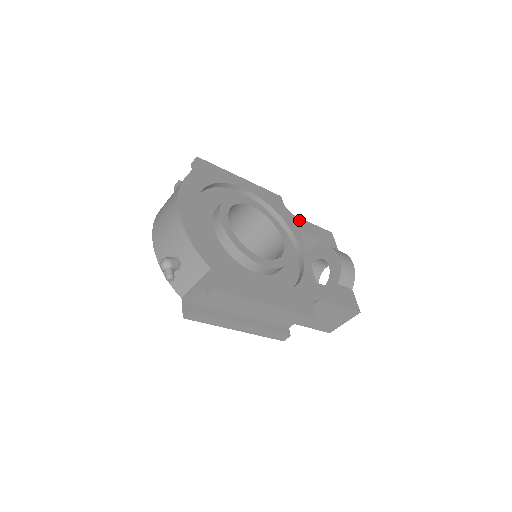
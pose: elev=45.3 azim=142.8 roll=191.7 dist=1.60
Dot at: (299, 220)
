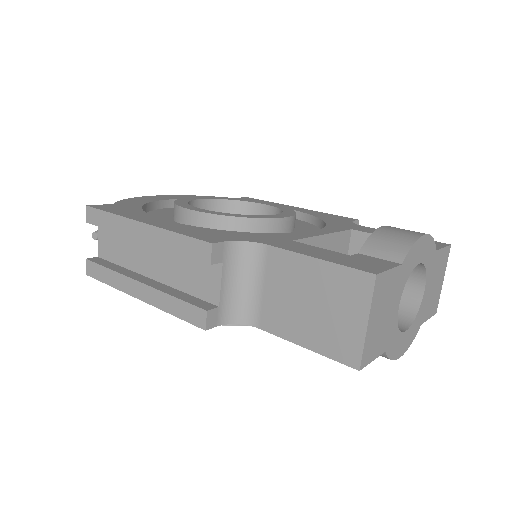
Dot at: (366, 228)
